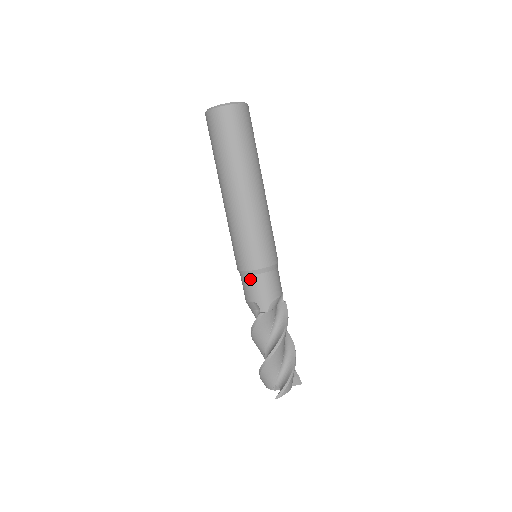
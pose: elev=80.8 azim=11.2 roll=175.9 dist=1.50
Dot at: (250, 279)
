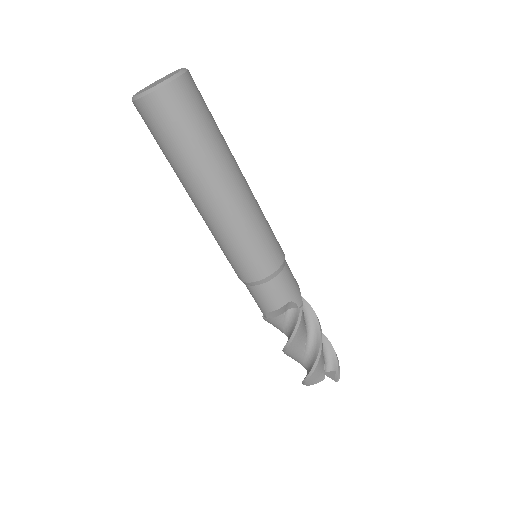
Dot at: occluded
